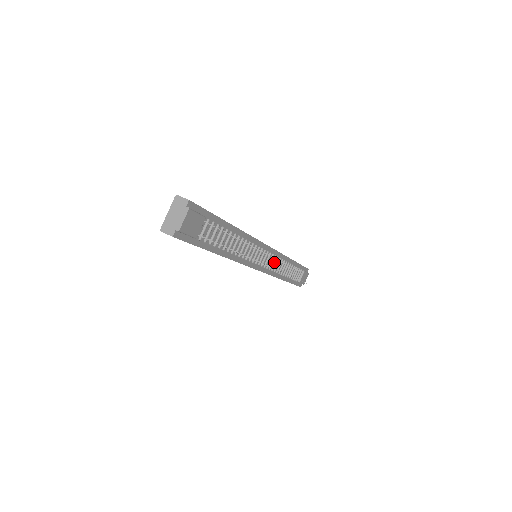
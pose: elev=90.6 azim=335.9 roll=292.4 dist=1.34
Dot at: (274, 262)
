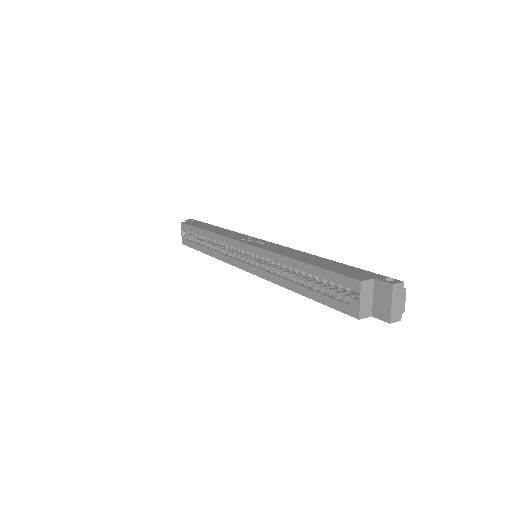
Dot at: occluded
